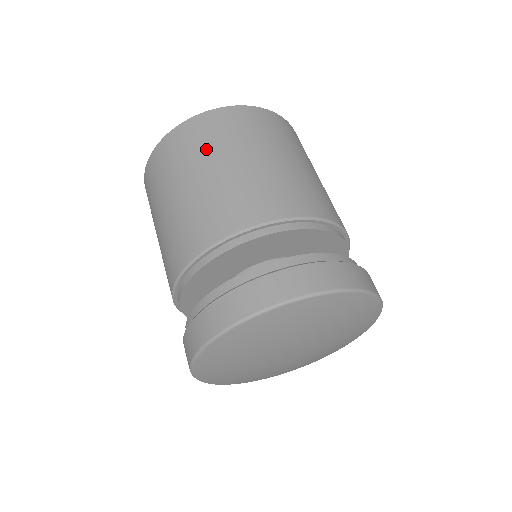
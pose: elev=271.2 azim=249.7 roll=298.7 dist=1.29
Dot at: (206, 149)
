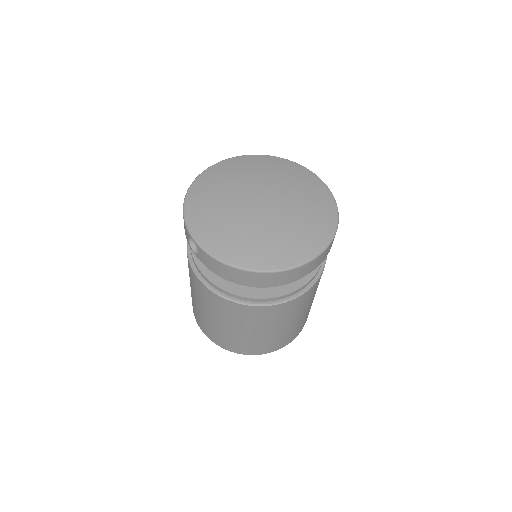
Dot at: occluded
